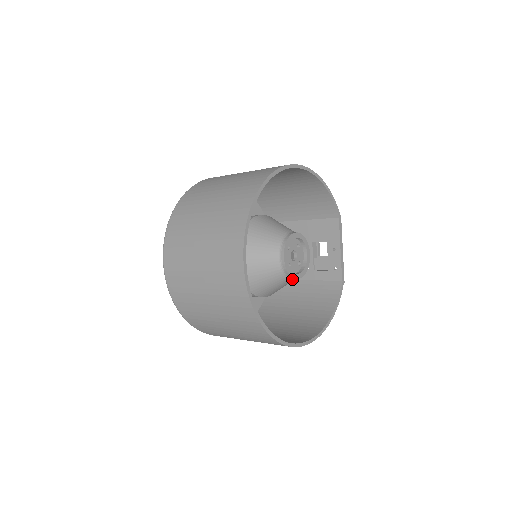
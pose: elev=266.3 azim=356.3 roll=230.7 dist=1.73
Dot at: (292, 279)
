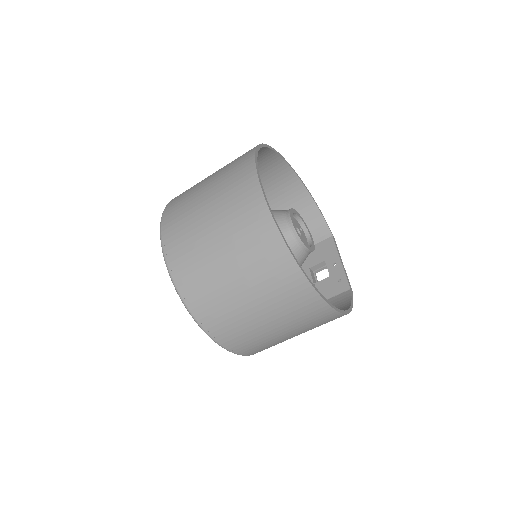
Dot at: (301, 250)
